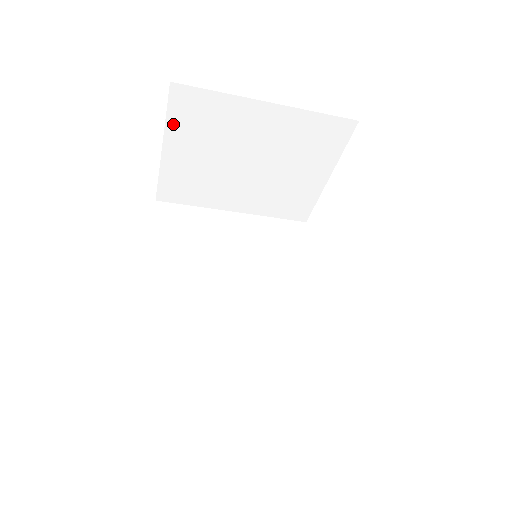
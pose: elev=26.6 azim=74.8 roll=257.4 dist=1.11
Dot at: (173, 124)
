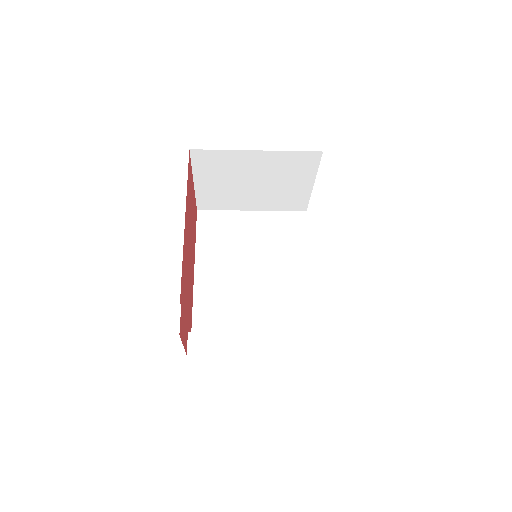
Dot at: (197, 169)
